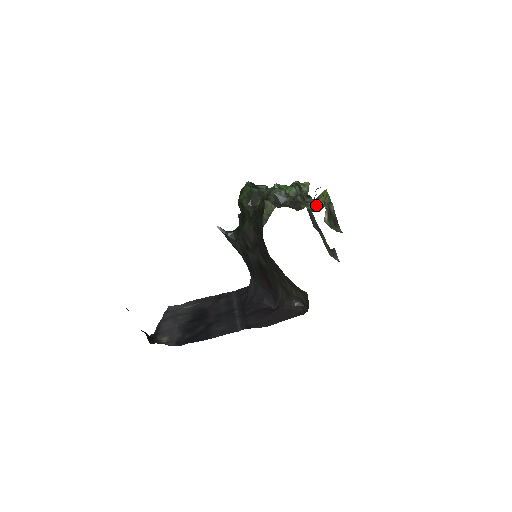
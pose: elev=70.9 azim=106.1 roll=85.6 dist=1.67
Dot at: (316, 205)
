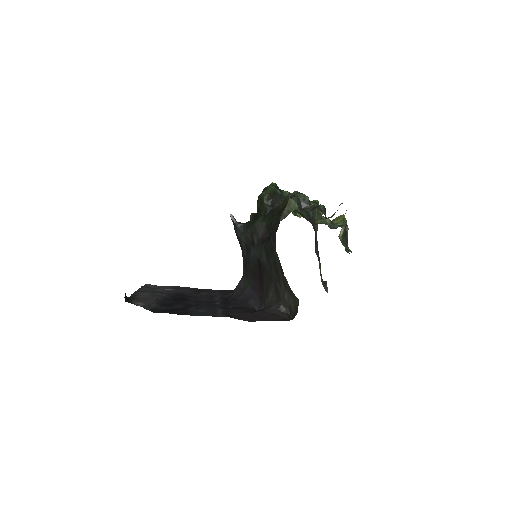
Dot at: (332, 223)
